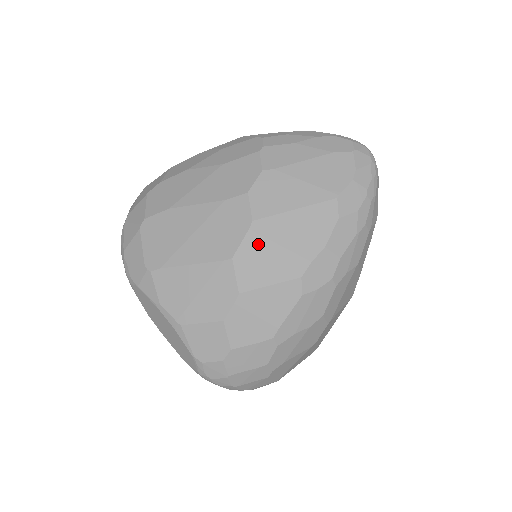
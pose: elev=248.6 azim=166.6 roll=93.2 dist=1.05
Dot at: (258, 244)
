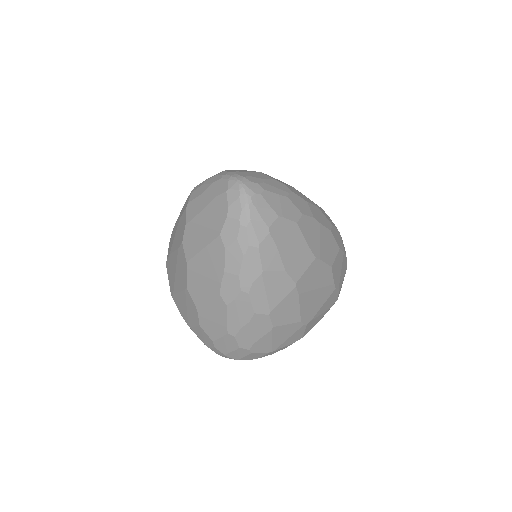
Dot at: (194, 277)
